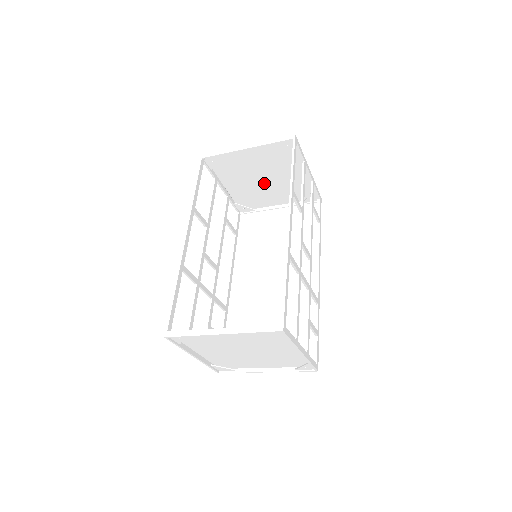
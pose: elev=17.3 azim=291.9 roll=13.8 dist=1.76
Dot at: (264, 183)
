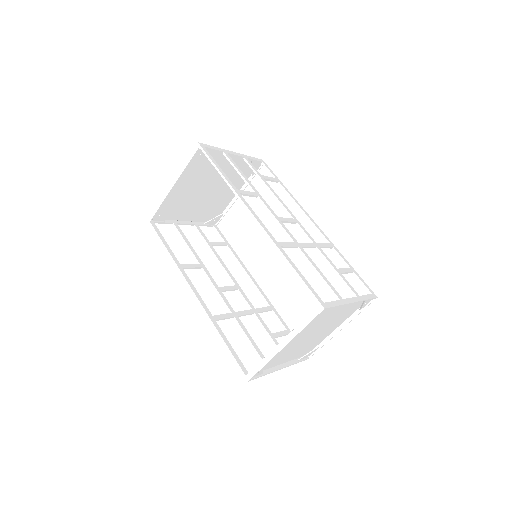
Dot at: (211, 192)
